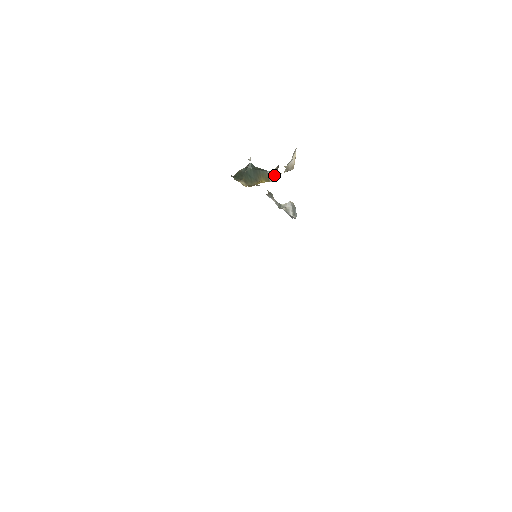
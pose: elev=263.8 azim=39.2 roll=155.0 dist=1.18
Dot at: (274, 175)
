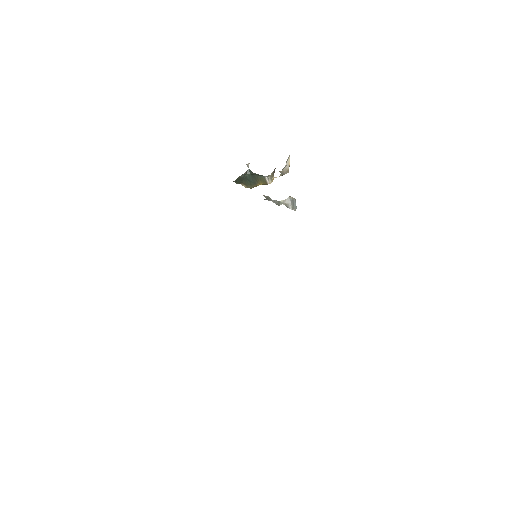
Dot at: (271, 179)
